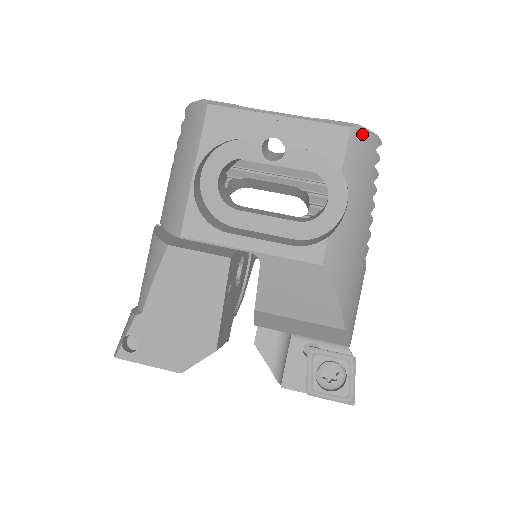
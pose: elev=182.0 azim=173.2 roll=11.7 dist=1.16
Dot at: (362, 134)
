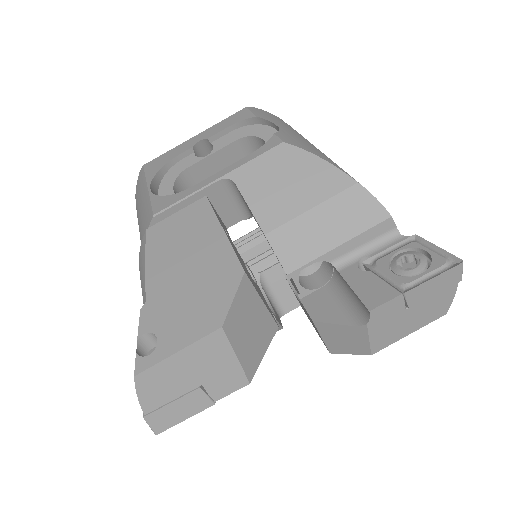
Dot at: (259, 110)
